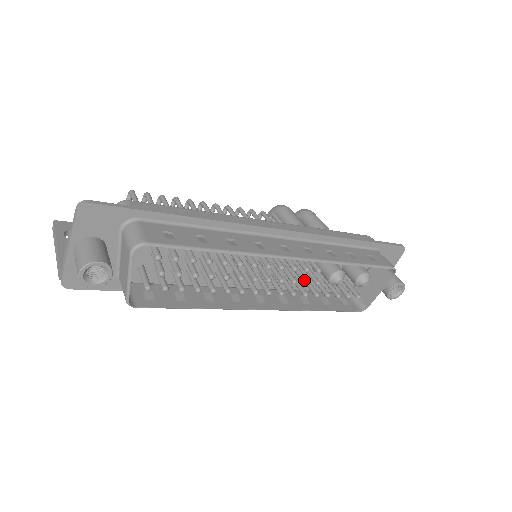
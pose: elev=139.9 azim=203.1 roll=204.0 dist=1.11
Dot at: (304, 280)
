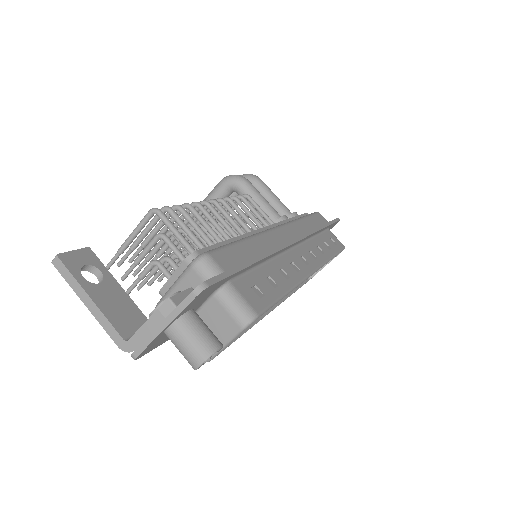
Dot at: occluded
